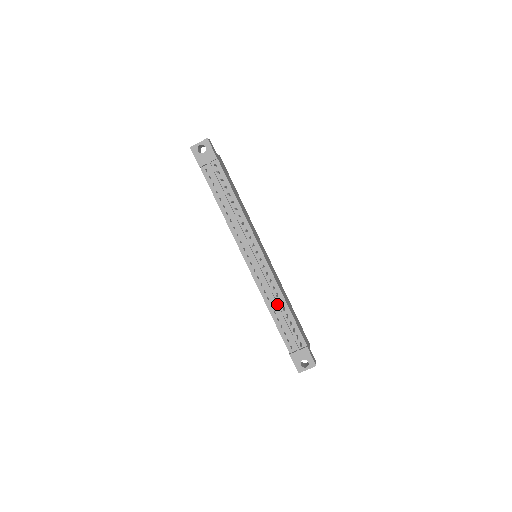
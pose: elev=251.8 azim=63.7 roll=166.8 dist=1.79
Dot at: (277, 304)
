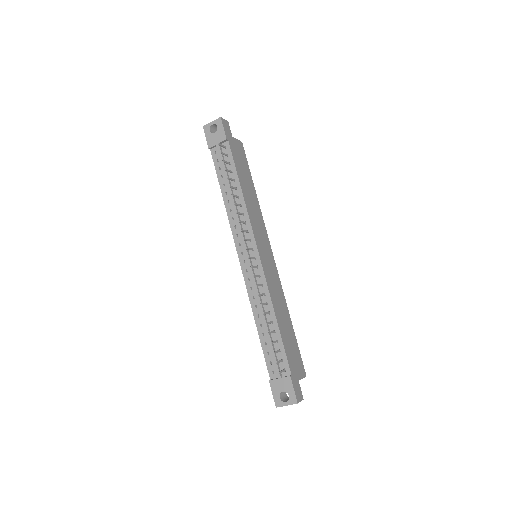
Dot at: (264, 315)
